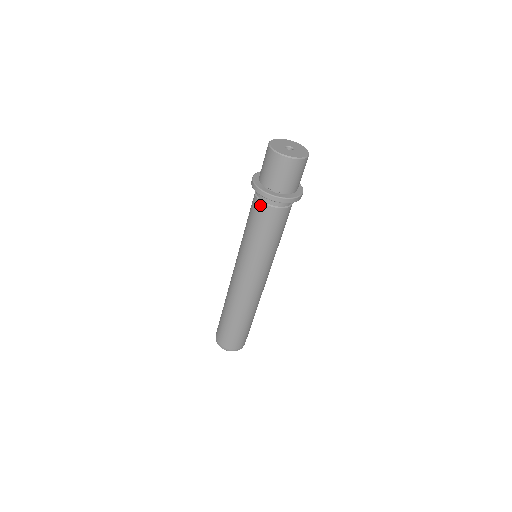
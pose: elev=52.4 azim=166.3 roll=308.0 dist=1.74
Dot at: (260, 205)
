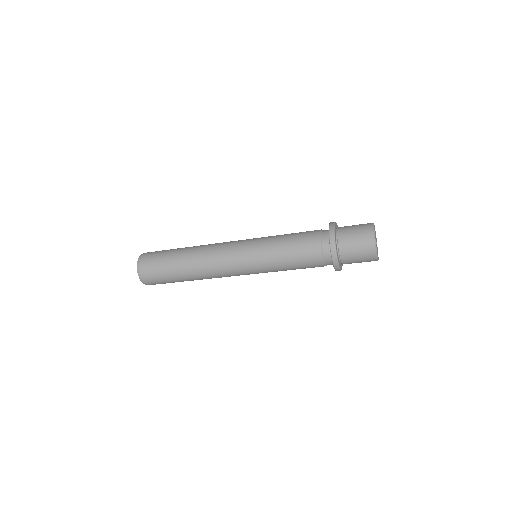
Dot at: (322, 266)
